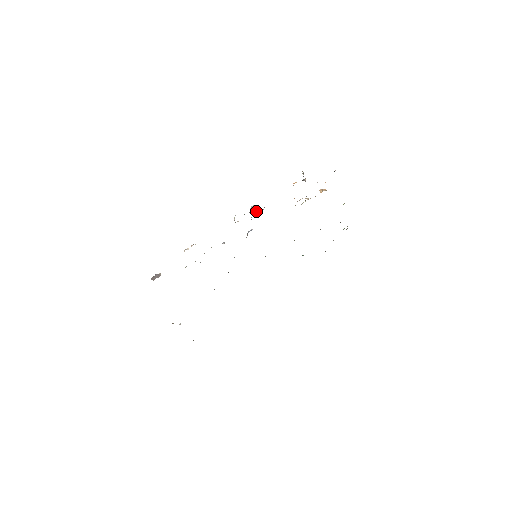
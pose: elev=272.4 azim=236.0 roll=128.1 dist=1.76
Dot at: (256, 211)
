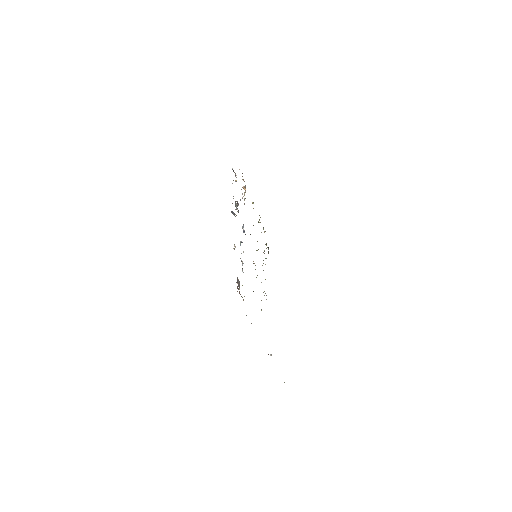
Dot at: (236, 205)
